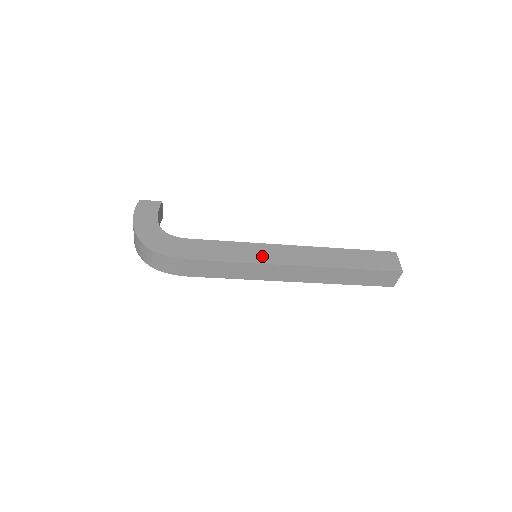
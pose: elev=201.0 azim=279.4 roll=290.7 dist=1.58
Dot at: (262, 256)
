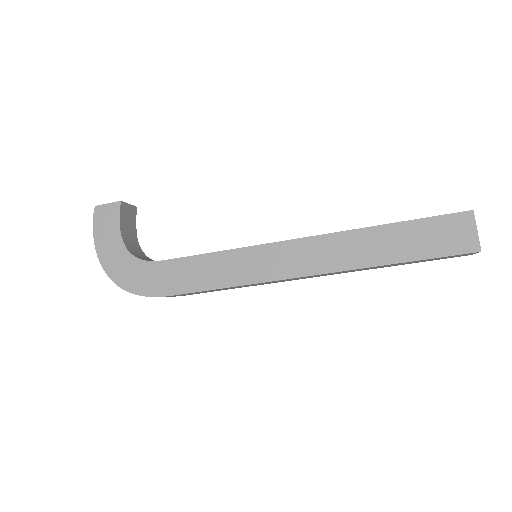
Dot at: (258, 270)
